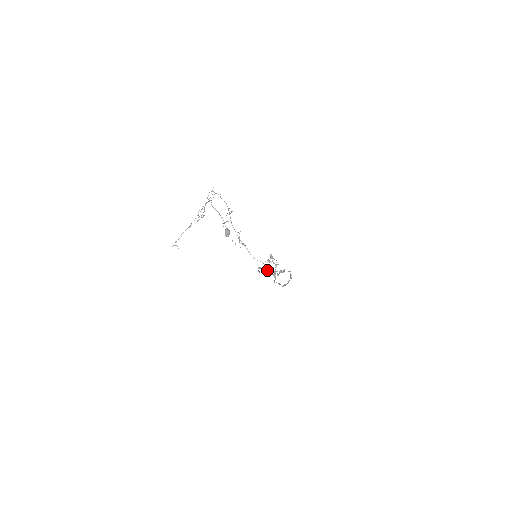
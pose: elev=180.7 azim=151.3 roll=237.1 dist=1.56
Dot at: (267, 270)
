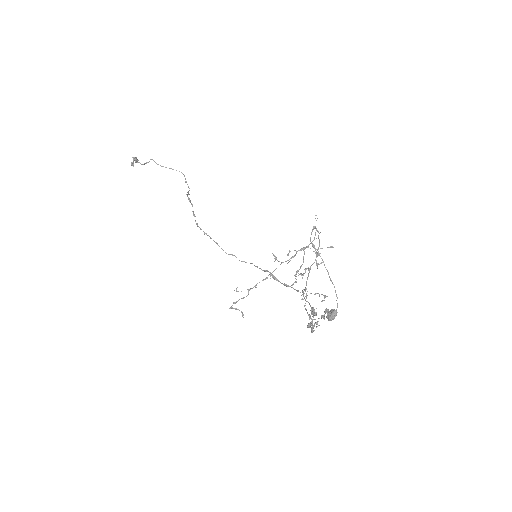
Dot at: occluded
